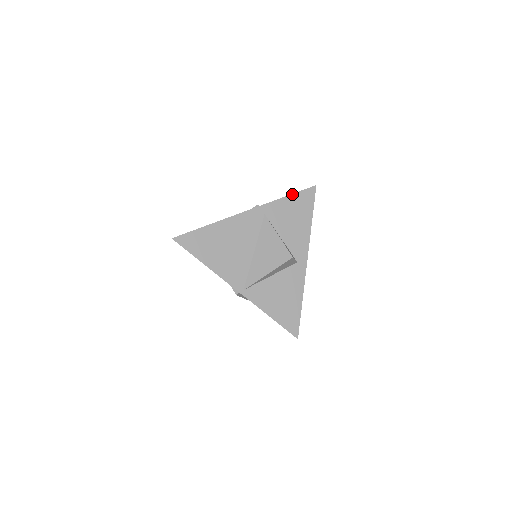
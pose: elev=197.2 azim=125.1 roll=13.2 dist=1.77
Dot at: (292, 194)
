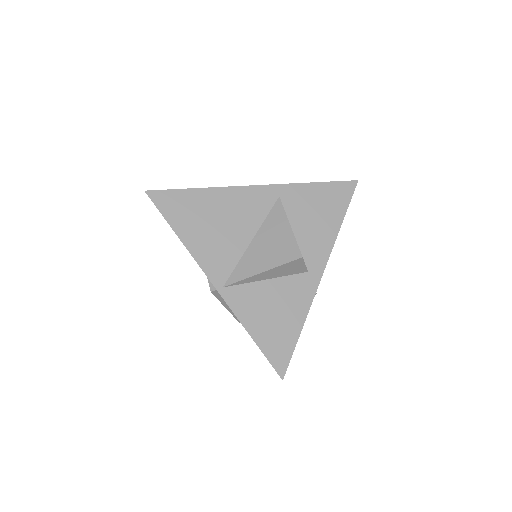
Dot at: (323, 182)
